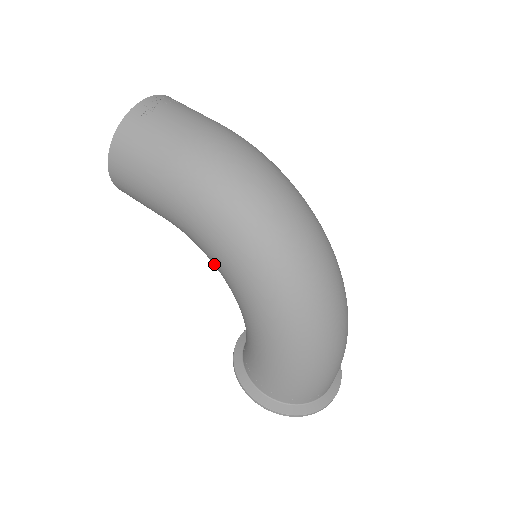
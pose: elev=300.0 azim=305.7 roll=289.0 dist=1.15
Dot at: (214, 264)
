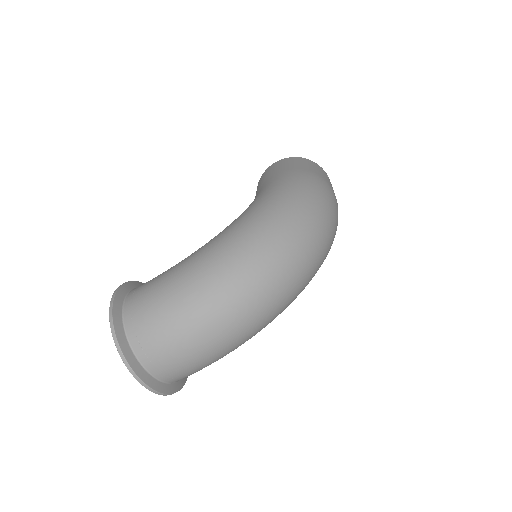
Dot at: occluded
